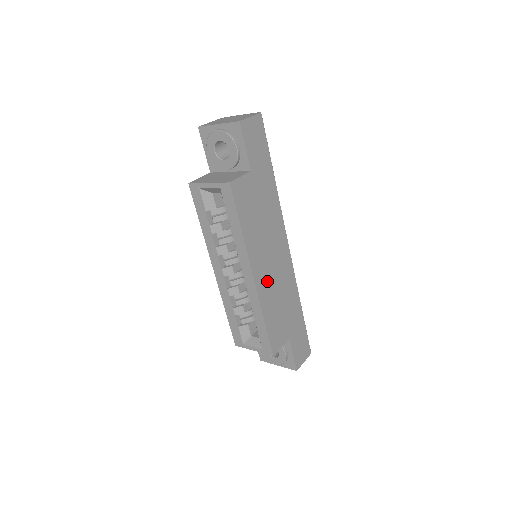
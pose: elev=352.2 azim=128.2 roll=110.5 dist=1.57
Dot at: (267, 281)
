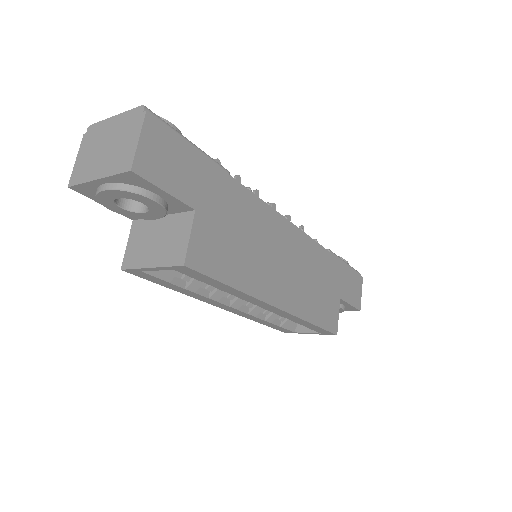
Dot at: (292, 289)
